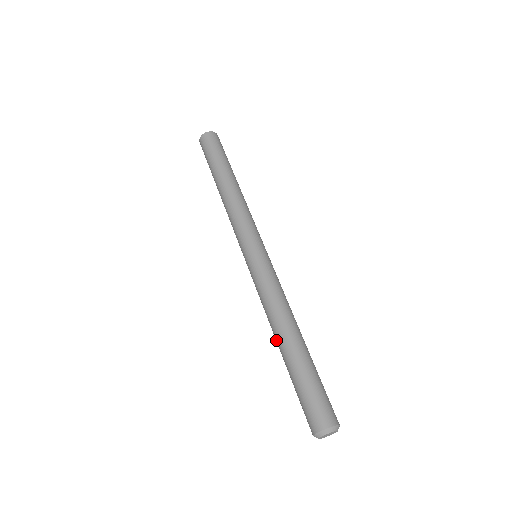
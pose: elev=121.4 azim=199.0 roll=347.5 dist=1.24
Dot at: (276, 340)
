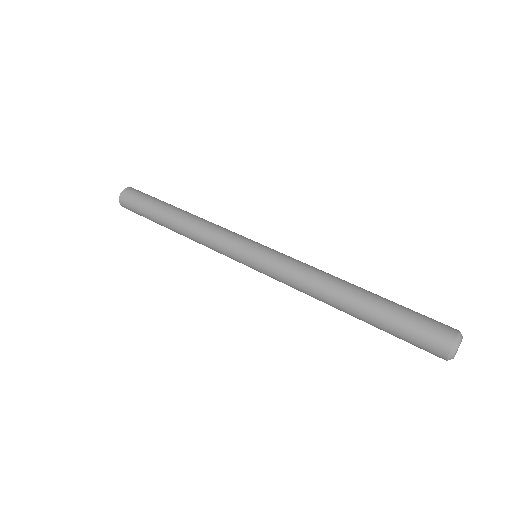
Dot at: (338, 309)
